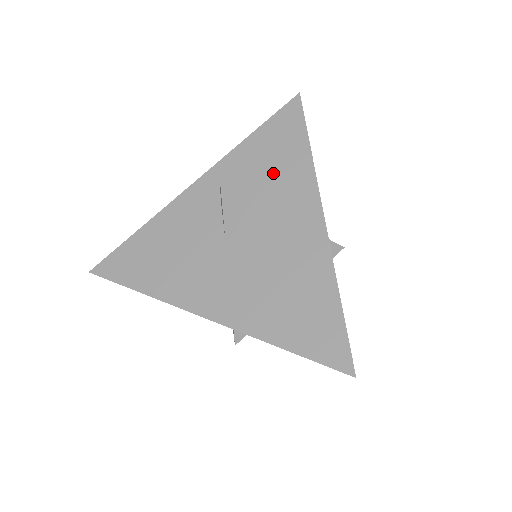
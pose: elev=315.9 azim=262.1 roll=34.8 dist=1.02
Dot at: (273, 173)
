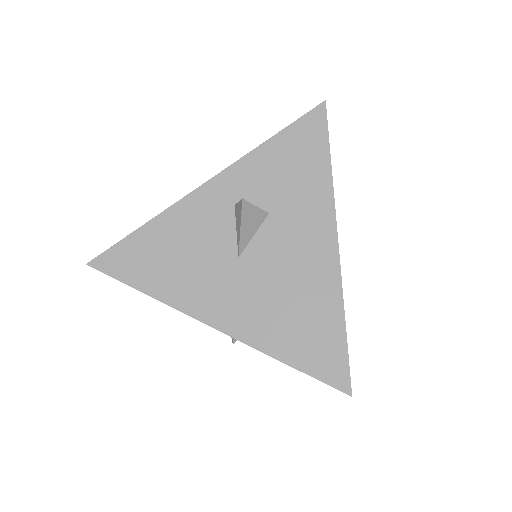
Dot at: (291, 188)
